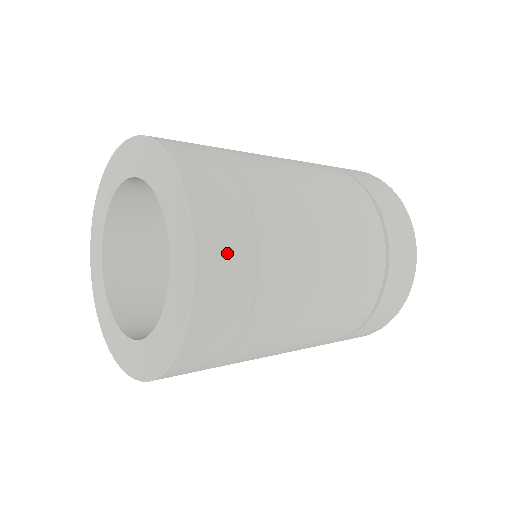
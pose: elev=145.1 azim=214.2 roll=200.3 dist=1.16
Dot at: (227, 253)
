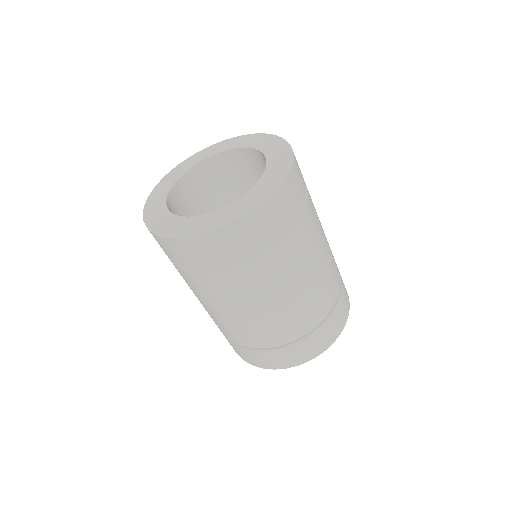
Dot at: occluded
